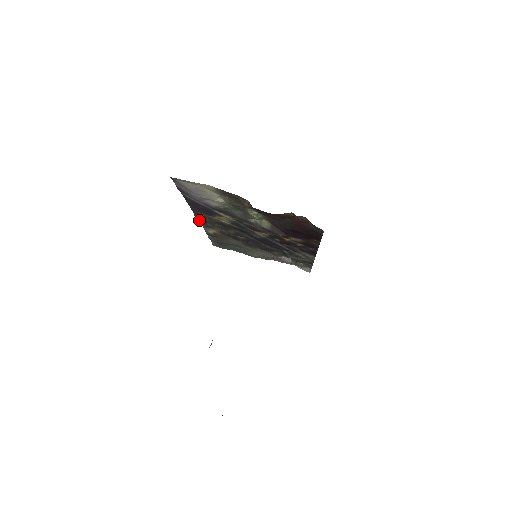
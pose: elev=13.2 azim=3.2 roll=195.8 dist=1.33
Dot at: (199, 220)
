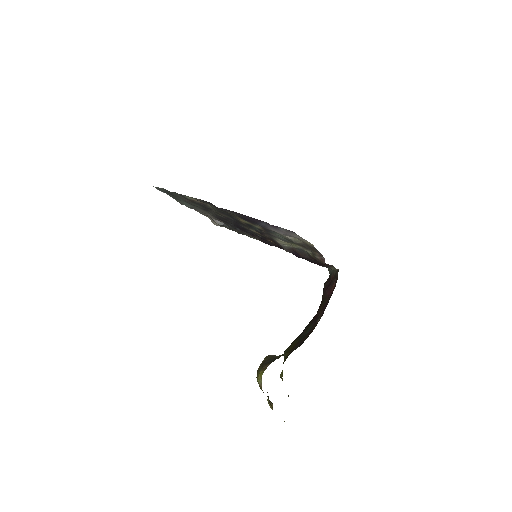
Dot at: occluded
